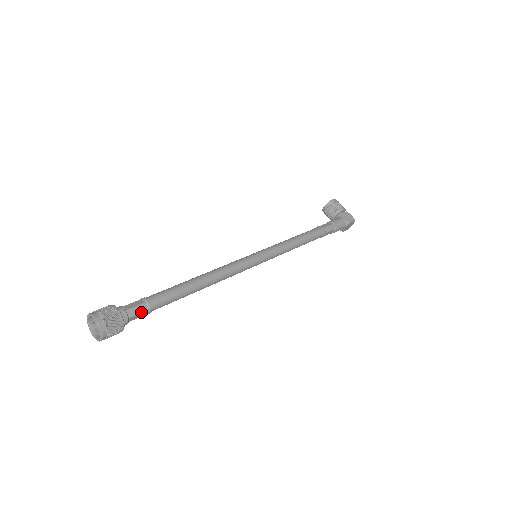
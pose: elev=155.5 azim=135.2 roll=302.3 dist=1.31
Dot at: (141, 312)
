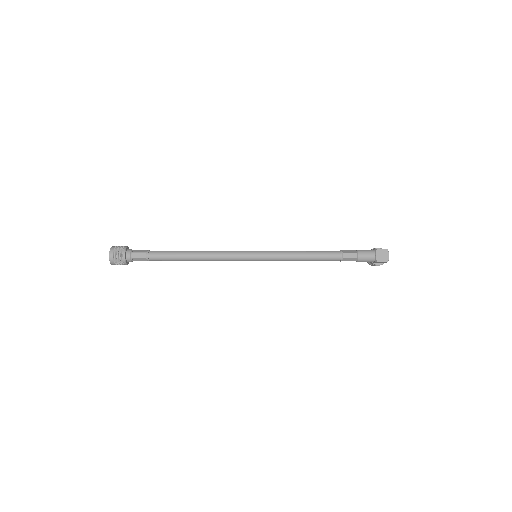
Dot at: (141, 252)
